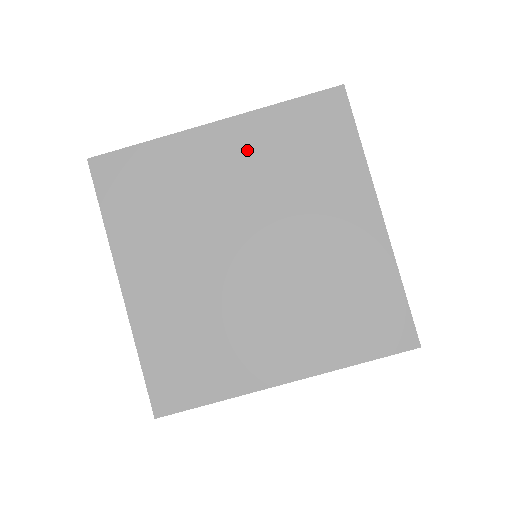
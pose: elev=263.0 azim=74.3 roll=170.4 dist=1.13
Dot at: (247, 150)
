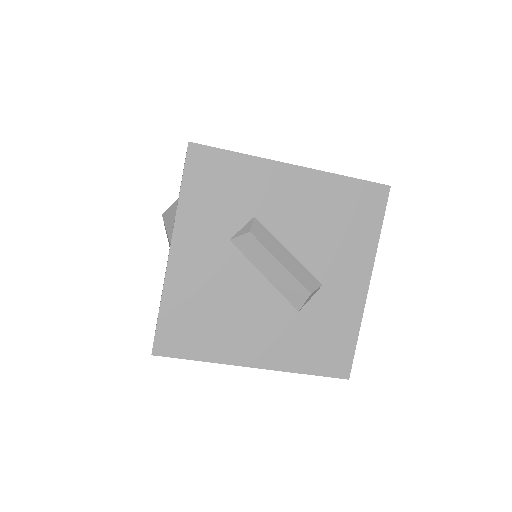
Dot at: occluded
